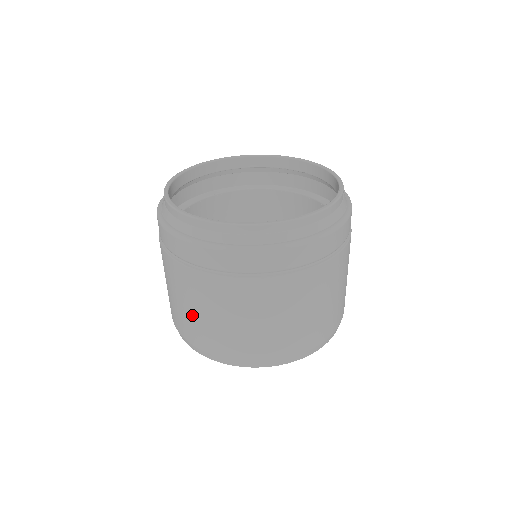
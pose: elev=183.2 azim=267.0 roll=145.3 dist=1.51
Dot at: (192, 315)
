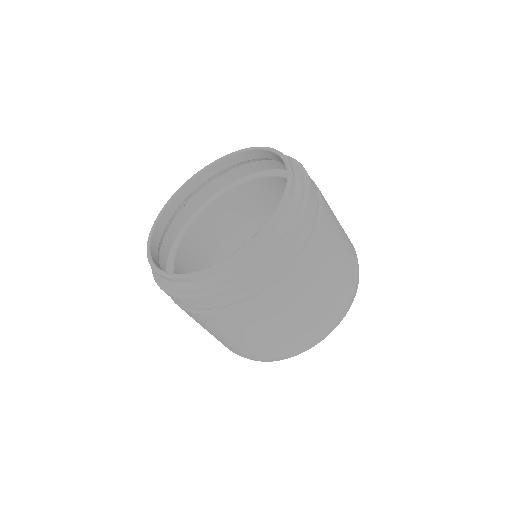
Dot at: occluded
